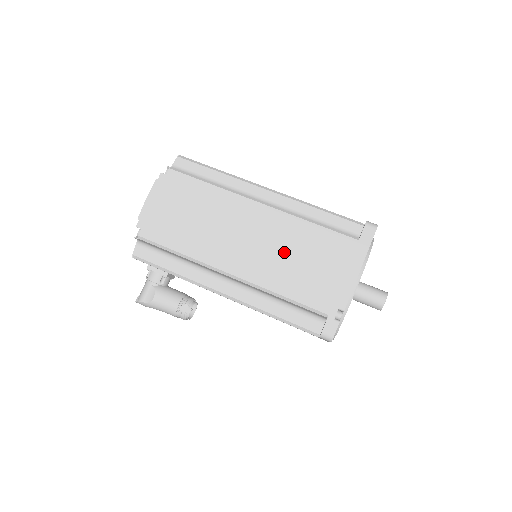
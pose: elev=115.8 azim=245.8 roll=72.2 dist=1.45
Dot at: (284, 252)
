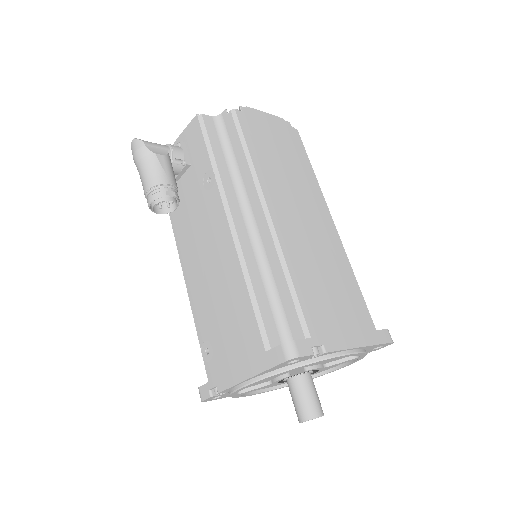
Dot at: (321, 260)
